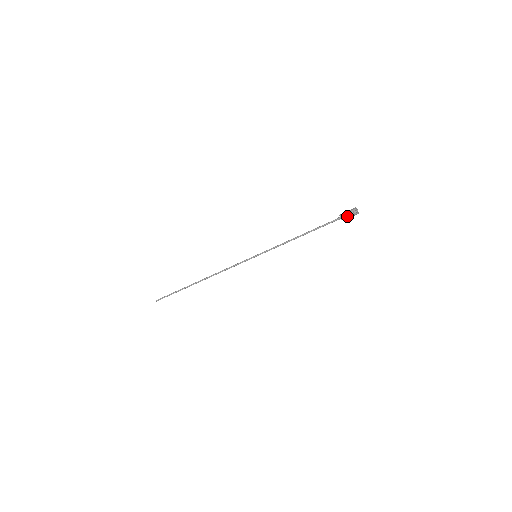
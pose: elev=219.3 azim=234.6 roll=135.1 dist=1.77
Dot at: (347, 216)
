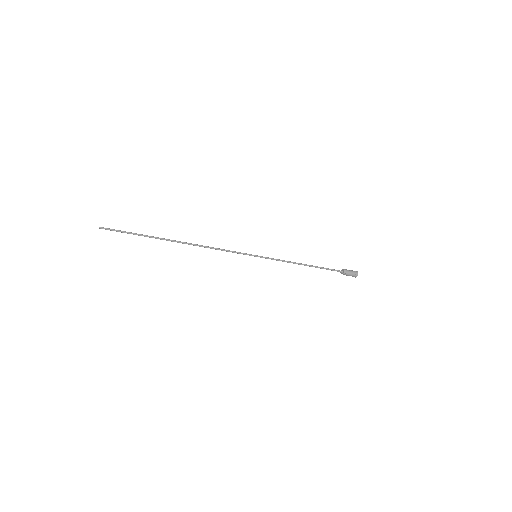
Dot at: (350, 272)
